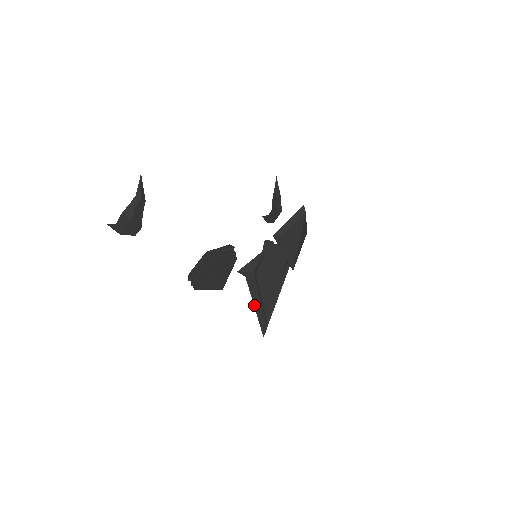
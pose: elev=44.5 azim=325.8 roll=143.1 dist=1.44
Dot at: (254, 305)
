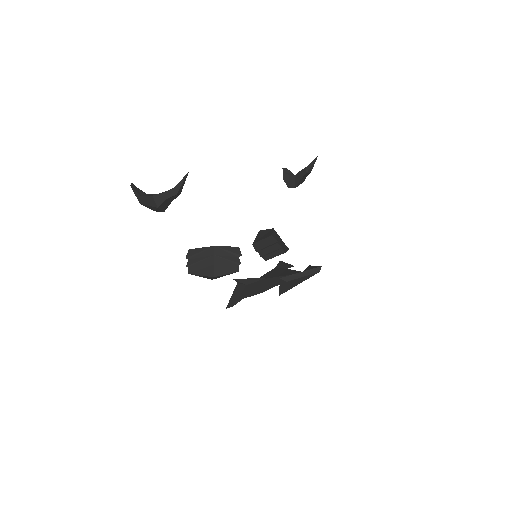
Dot at: (232, 295)
